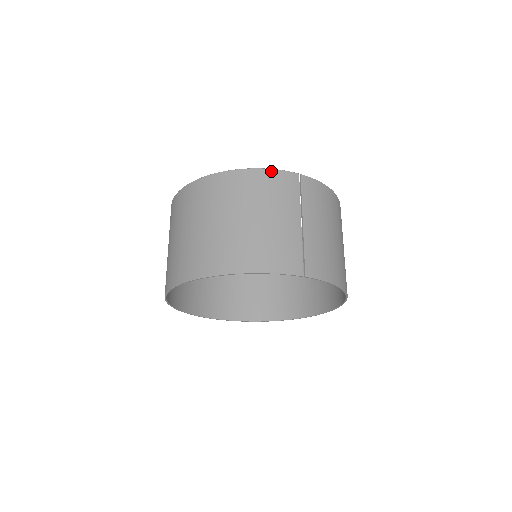
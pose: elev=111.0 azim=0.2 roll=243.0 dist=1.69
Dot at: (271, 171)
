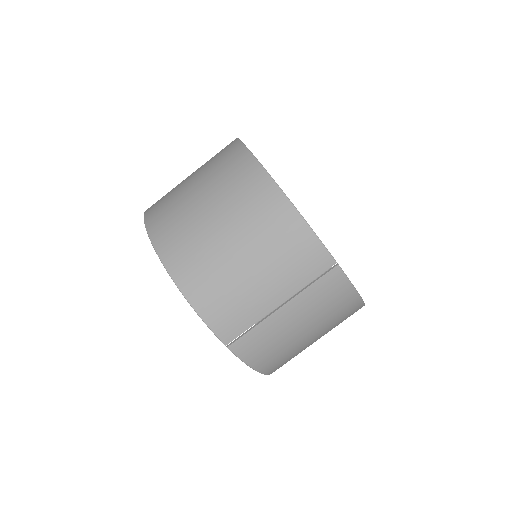
Dot at: (312, 235)
